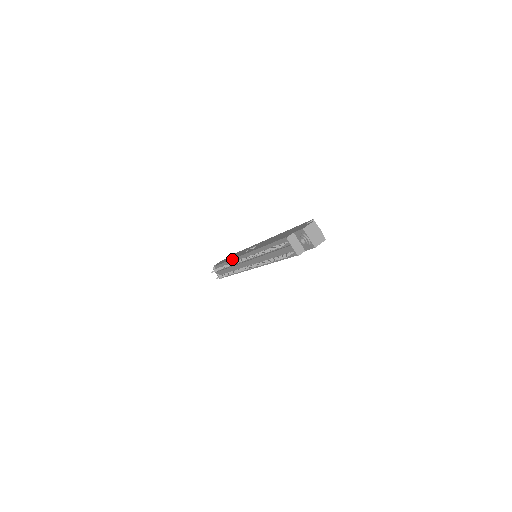
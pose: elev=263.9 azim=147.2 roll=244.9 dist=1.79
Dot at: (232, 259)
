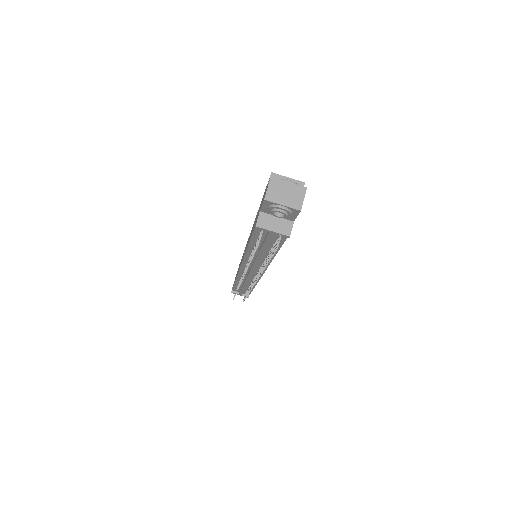
Dot at: (237, 276)
